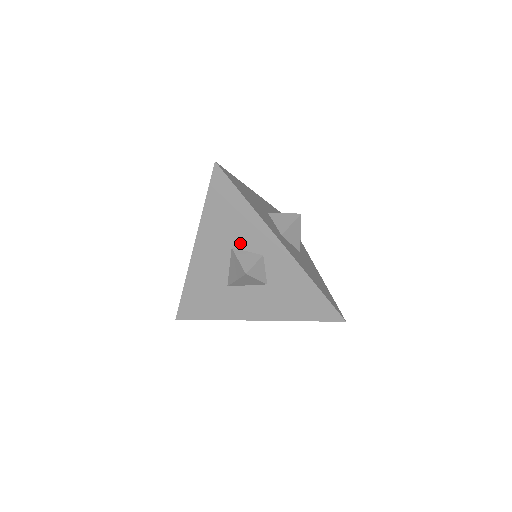
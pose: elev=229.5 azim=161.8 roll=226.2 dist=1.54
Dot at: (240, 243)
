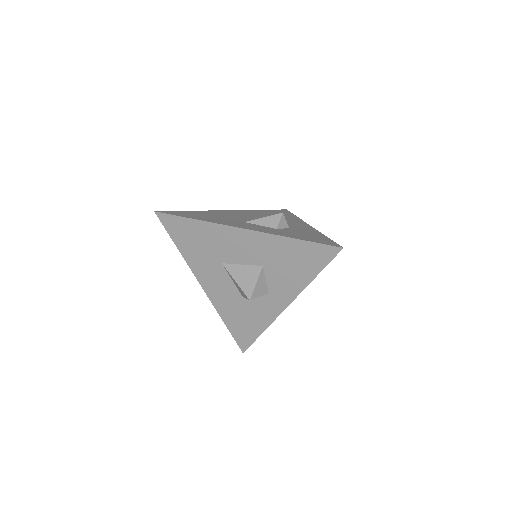
Dot at: (271, 273)
